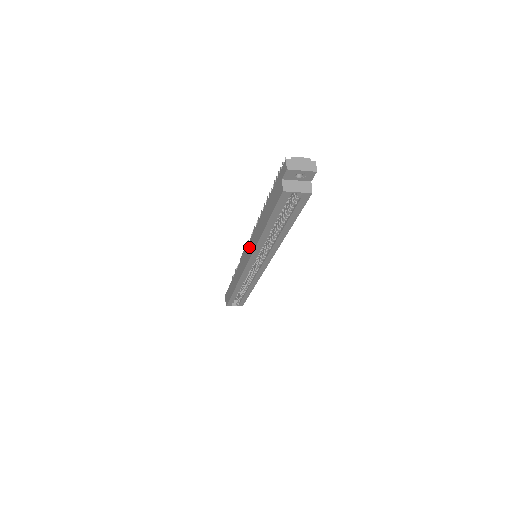
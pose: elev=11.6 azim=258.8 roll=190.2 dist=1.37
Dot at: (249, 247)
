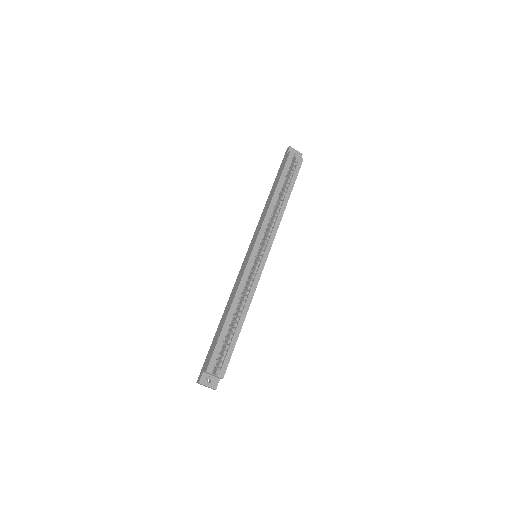
Dot at: (254, 236)
